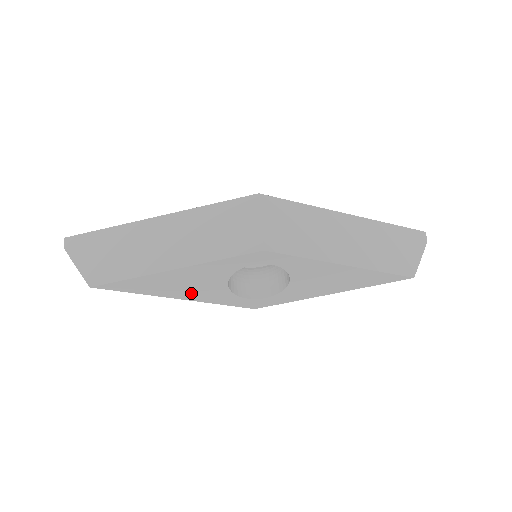
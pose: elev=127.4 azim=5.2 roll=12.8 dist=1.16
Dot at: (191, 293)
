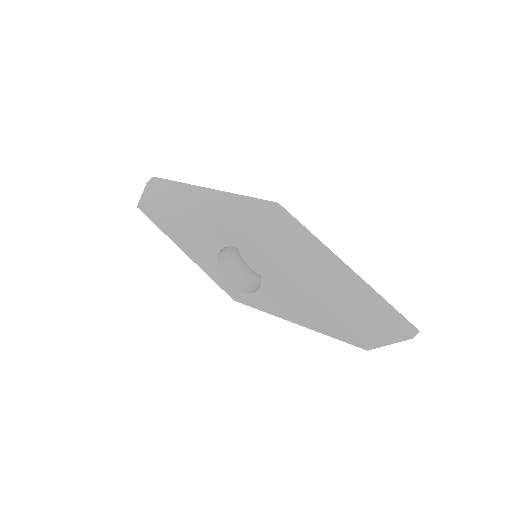
Dot at: (193, 252)
